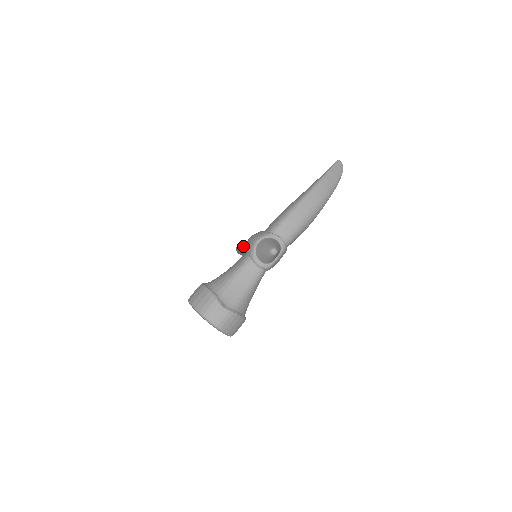
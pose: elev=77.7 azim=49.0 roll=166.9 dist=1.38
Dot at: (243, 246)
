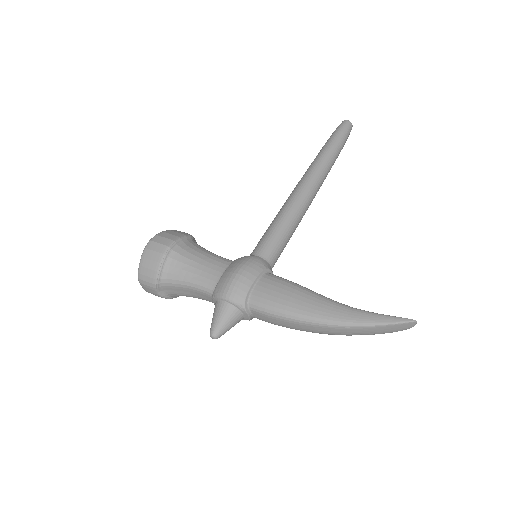
Dot at: (294, 193)
